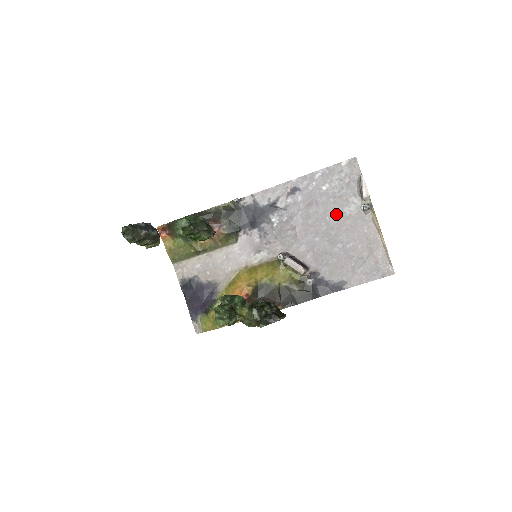
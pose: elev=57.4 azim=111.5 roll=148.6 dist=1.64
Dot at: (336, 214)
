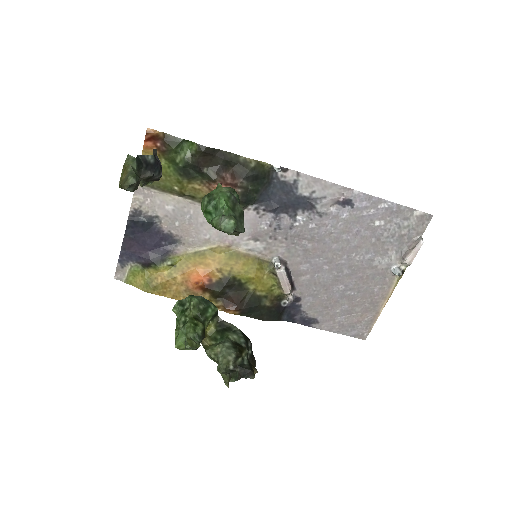
Dot at: (365, 256)
